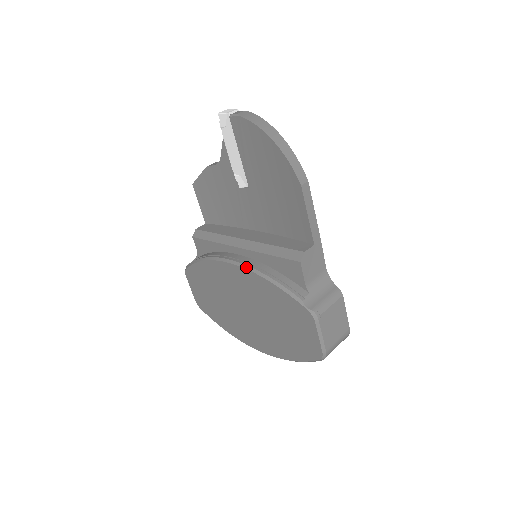
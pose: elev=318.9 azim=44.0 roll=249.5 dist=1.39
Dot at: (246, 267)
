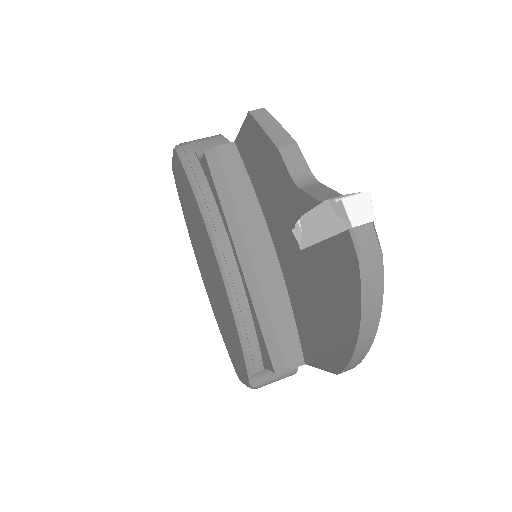
Dot at: (228, 292)
